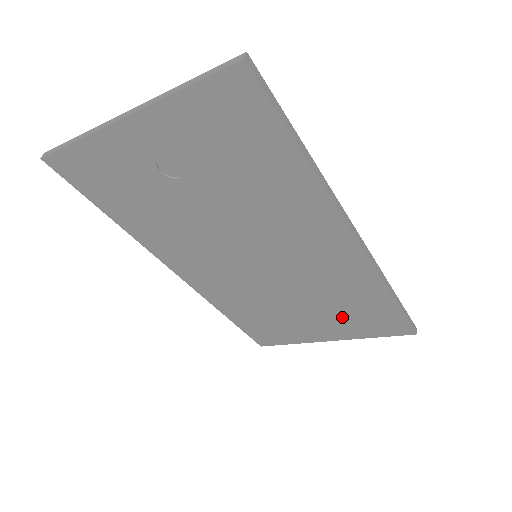
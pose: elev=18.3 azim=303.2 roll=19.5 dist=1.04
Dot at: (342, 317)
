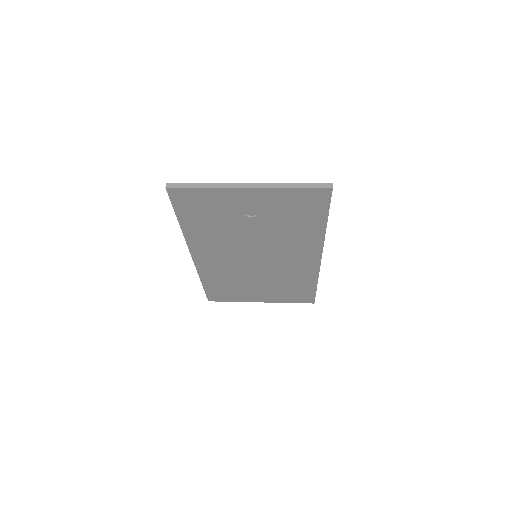
Dot at: (280, 291)
